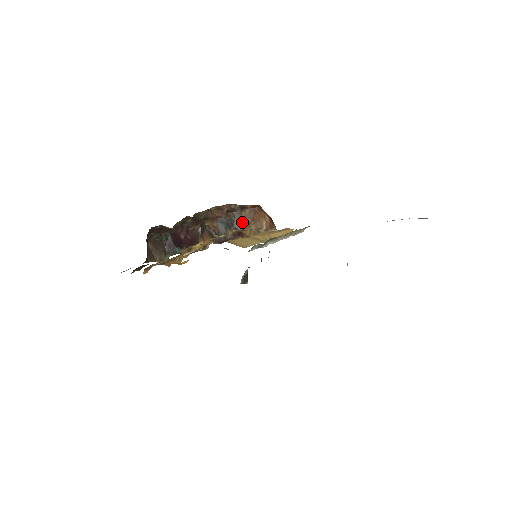
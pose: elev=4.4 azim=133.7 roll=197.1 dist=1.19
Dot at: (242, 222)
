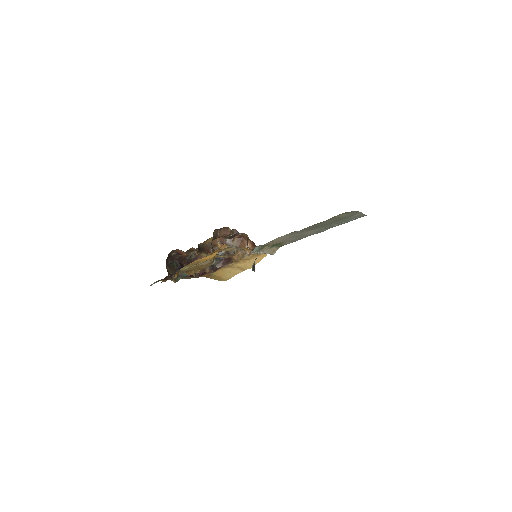
Dot at: occluded
